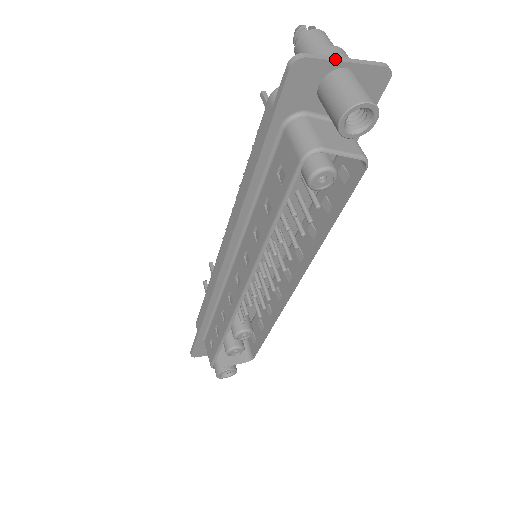
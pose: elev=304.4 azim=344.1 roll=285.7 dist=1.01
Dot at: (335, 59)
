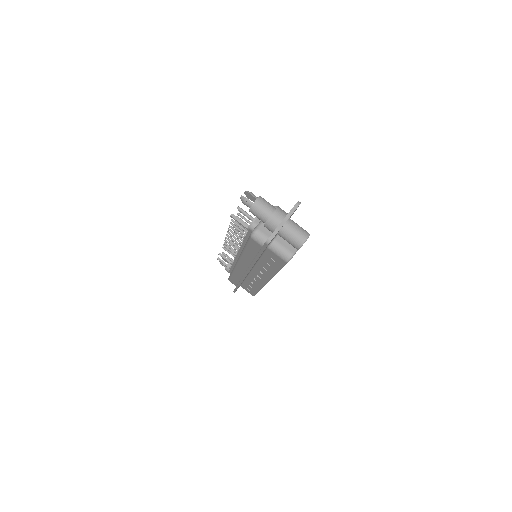
Dot at: (281, 226)
